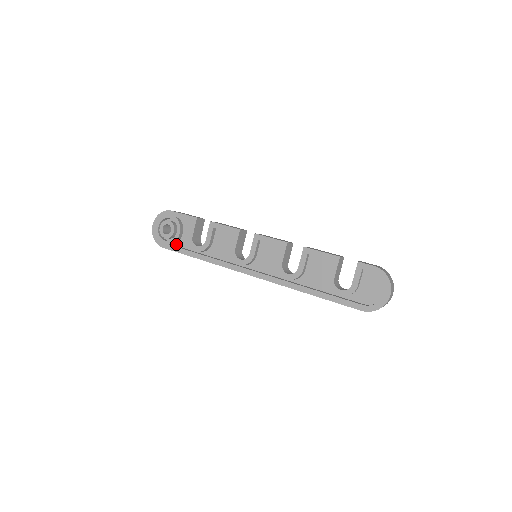
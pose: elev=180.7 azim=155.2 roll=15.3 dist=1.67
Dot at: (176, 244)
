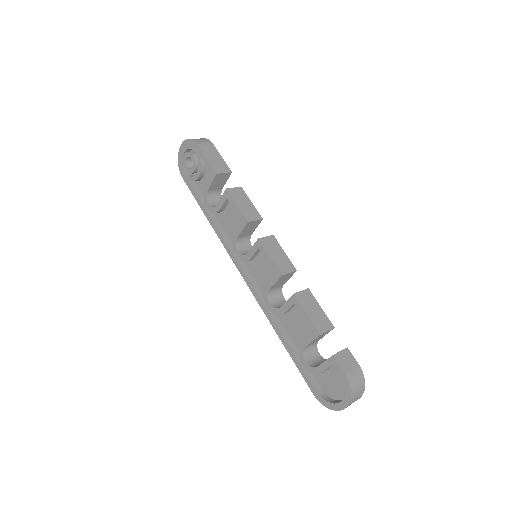
Dot at: (196, 182)
